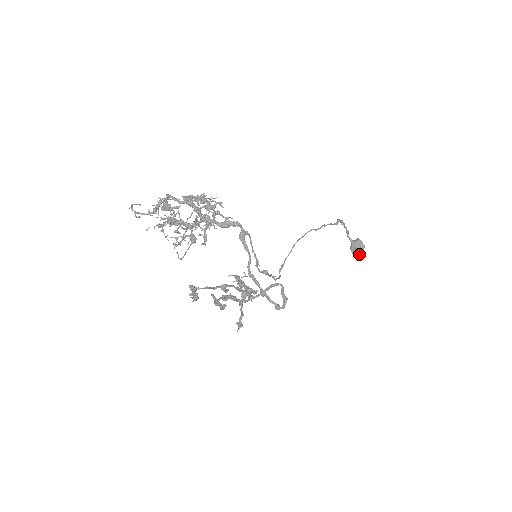
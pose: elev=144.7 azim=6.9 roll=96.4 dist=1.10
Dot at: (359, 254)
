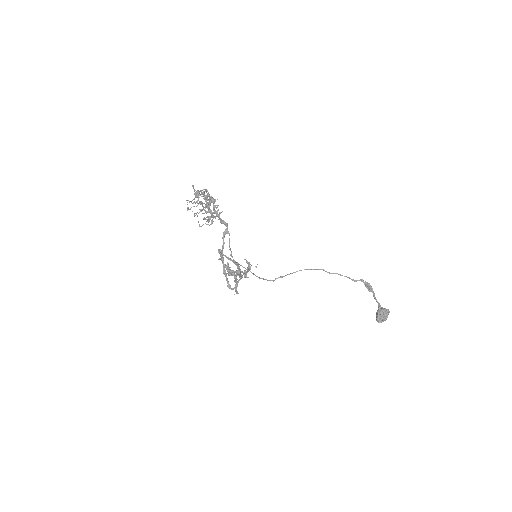
Dot at: (377, 319)
